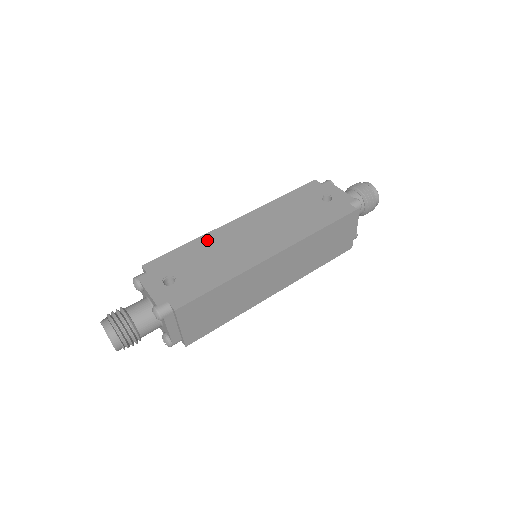
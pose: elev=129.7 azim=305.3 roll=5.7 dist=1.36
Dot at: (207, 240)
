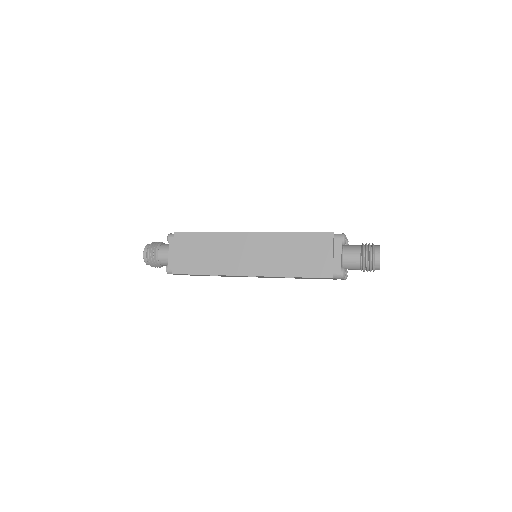
Dot at: occluded
